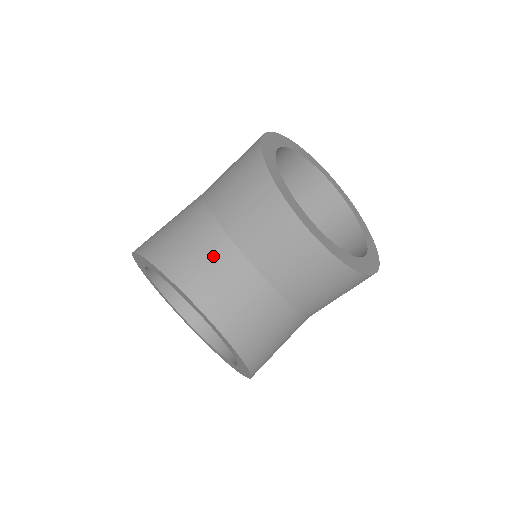
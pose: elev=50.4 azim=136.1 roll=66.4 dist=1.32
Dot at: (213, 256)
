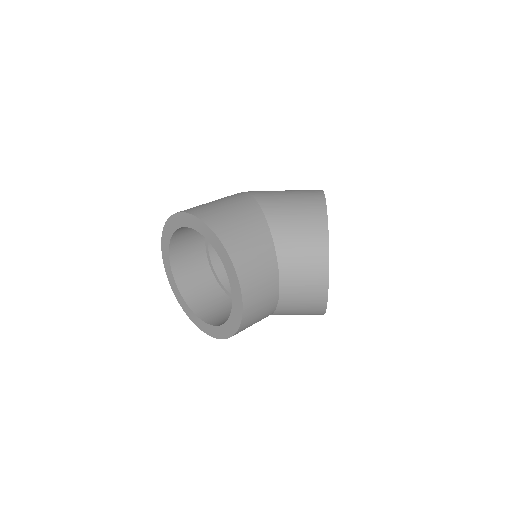
Dot at: (264, 264)
